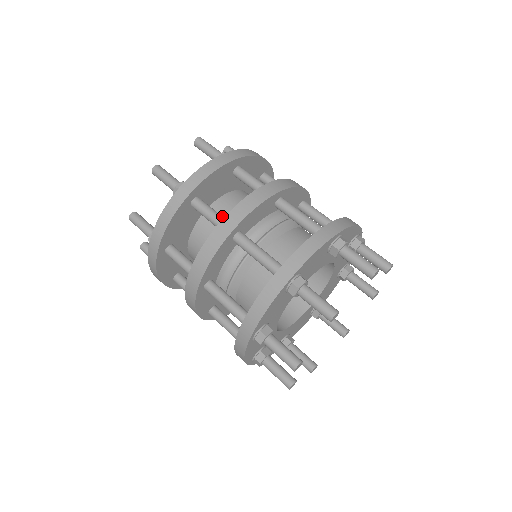
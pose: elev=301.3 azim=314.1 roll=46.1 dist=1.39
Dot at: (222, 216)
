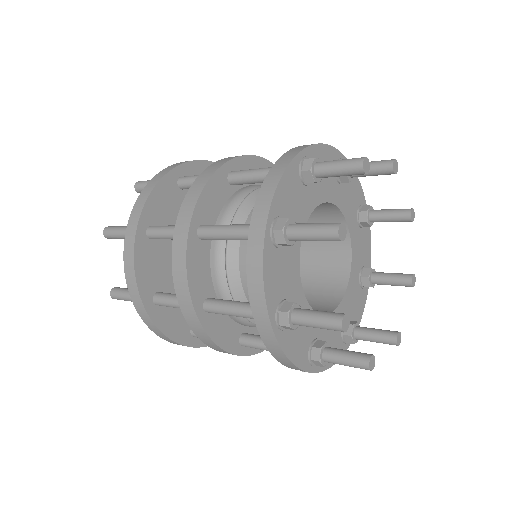
Dot at: occluded
